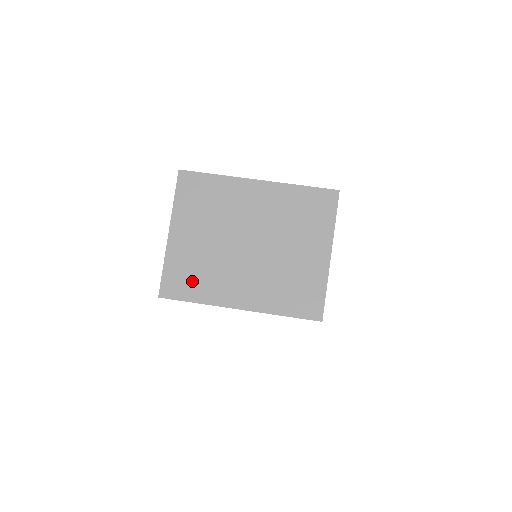
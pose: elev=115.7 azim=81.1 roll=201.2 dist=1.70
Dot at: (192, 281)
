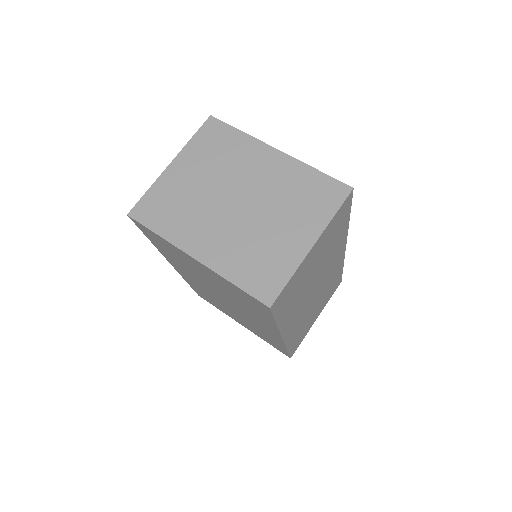
Dot at: (166, 213)
